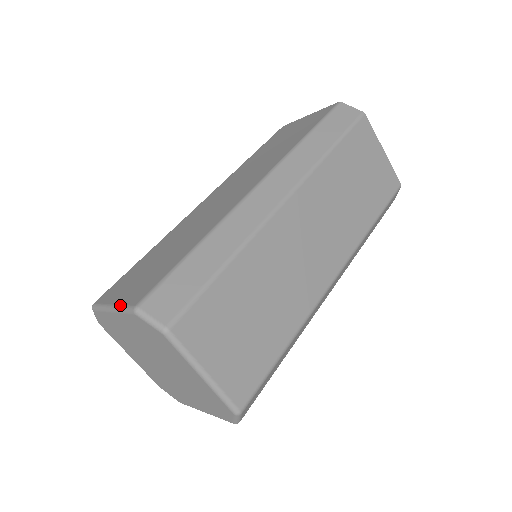
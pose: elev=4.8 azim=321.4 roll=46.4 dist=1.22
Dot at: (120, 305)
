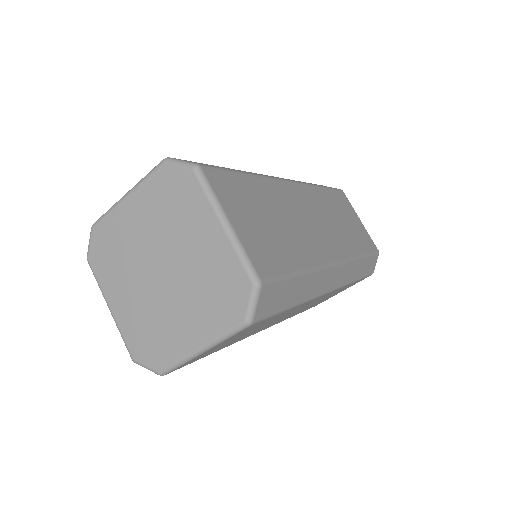
Dot at: (141, 180)
